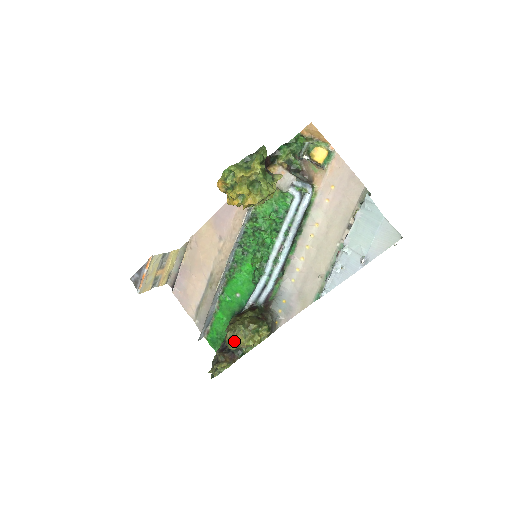
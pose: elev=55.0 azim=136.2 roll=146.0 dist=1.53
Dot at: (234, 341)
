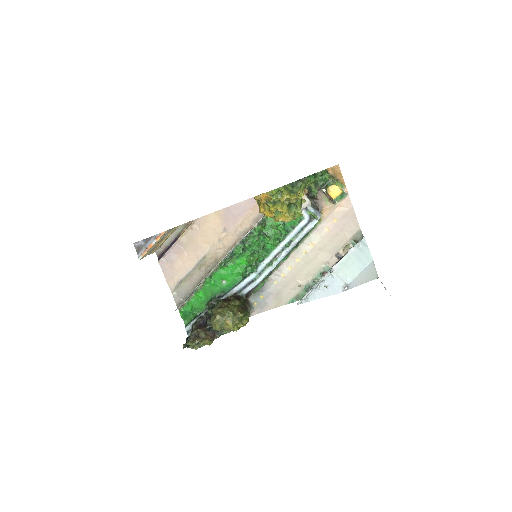
Dot at: (222, 324)
